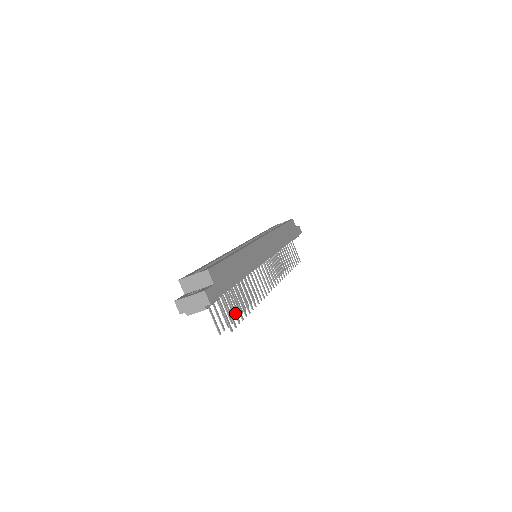
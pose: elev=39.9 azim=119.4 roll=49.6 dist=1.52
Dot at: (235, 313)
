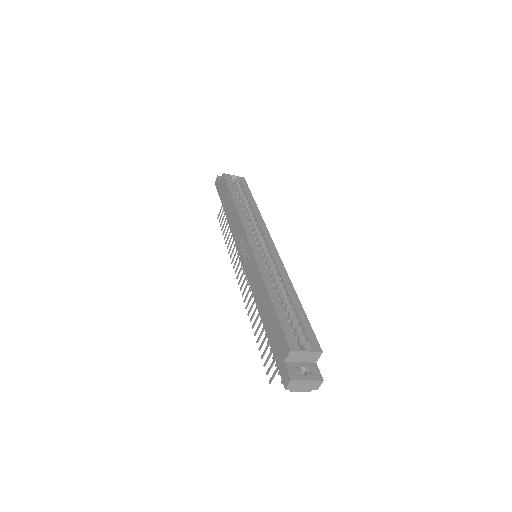
Dot at: occluded
